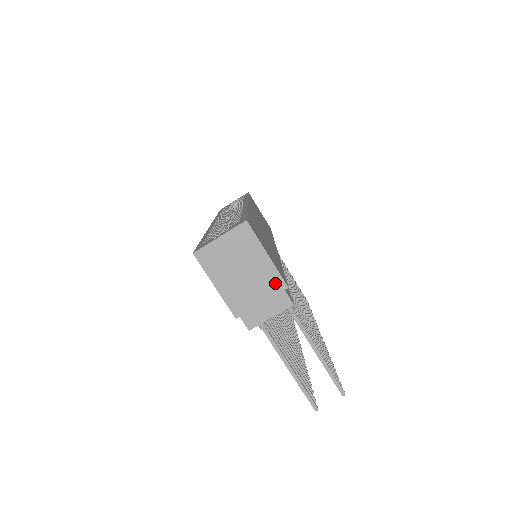
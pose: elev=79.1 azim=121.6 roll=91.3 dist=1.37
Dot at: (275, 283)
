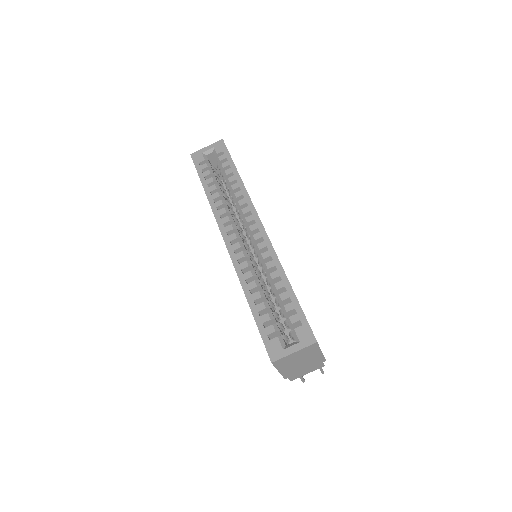
Dot at: (319, 361)
